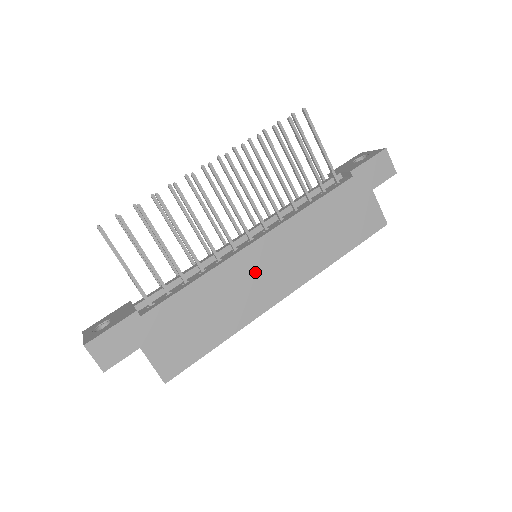
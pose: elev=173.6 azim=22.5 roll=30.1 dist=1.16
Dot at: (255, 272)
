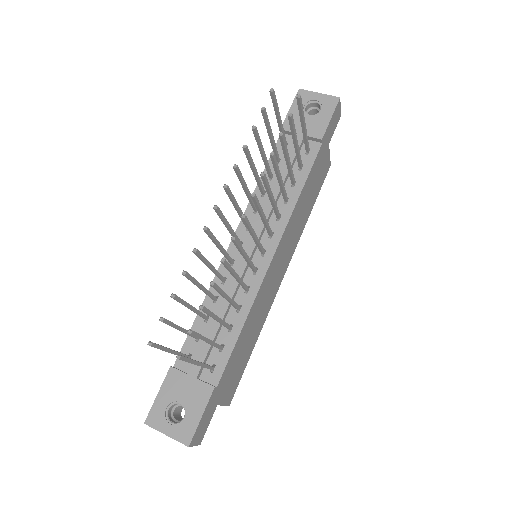
Dot at: (272, 279)
